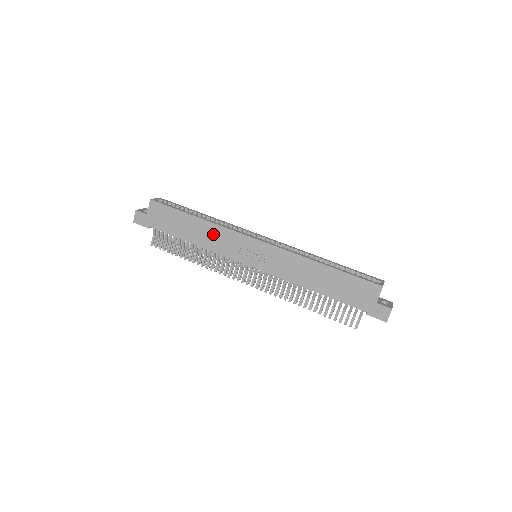
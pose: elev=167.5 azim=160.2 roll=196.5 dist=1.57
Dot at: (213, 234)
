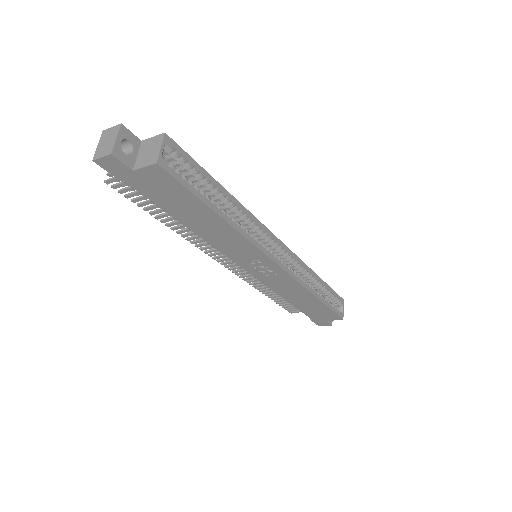
Dot at: (228, 237)
